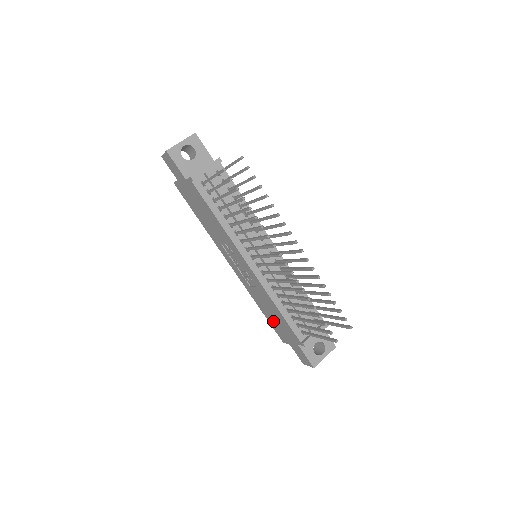
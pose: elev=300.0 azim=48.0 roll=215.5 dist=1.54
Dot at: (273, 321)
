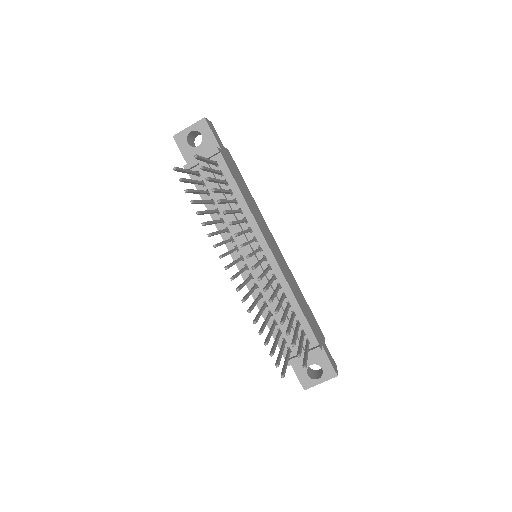
Dot at: occluded
